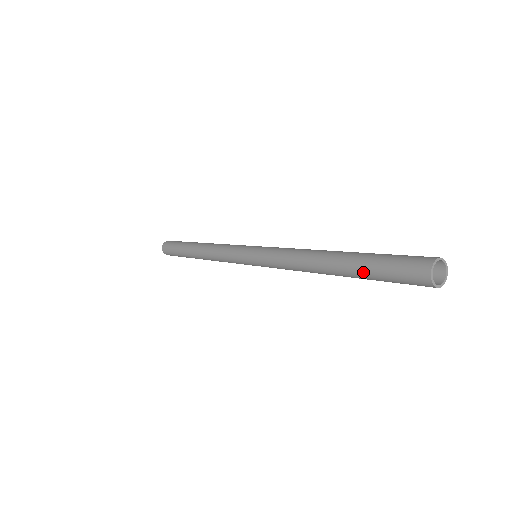
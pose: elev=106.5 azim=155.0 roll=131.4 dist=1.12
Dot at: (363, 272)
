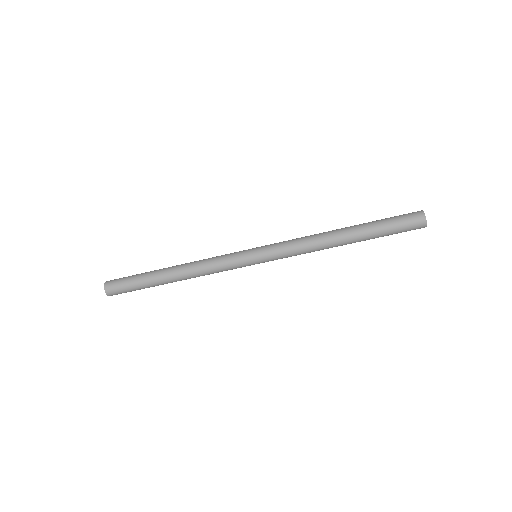
Dot at: (376, 226)
